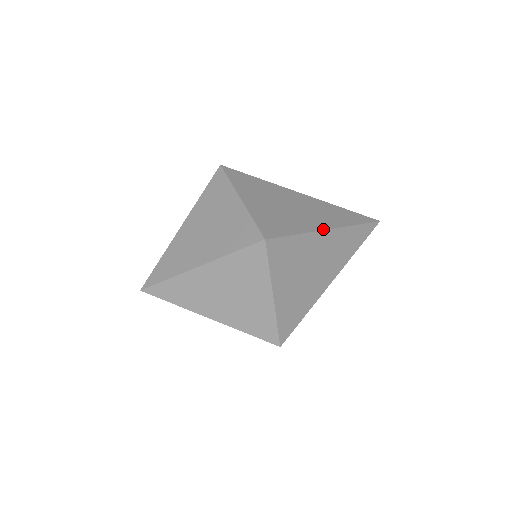
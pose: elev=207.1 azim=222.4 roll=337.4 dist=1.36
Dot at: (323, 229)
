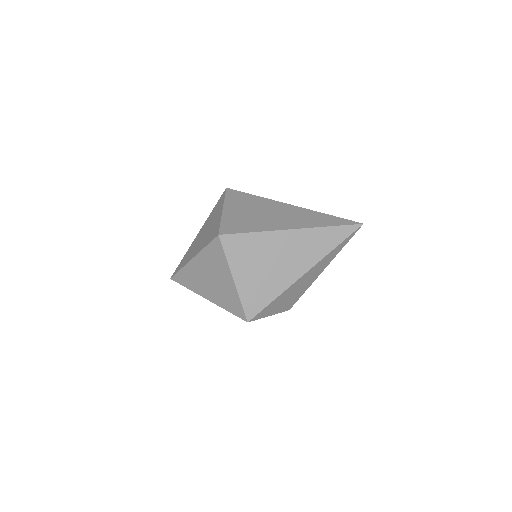
Dot at: (284, 229)
